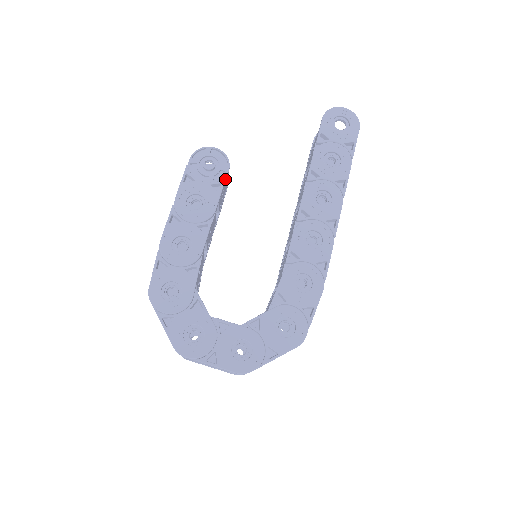
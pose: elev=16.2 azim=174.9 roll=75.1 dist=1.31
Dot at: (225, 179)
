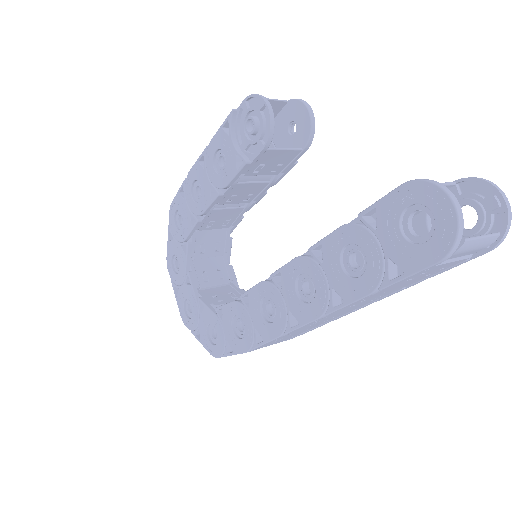
Dot at: (254, 158)
